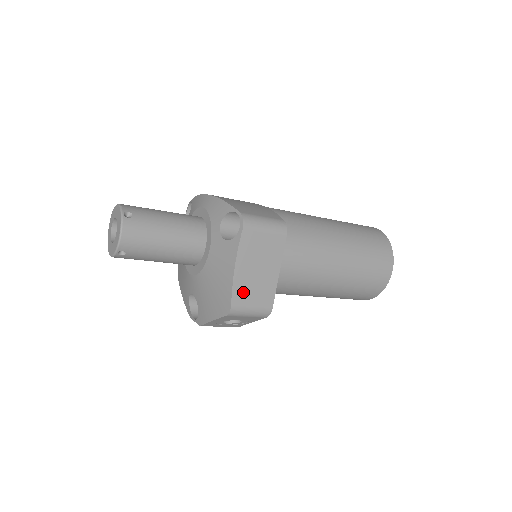
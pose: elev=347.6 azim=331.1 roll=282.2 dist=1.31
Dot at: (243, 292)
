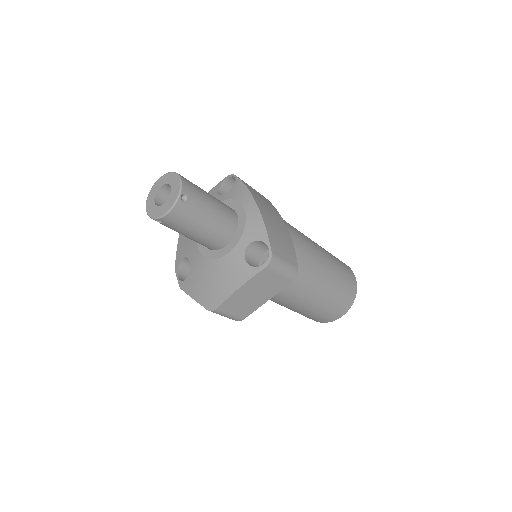
Dot at: (232, 304)
